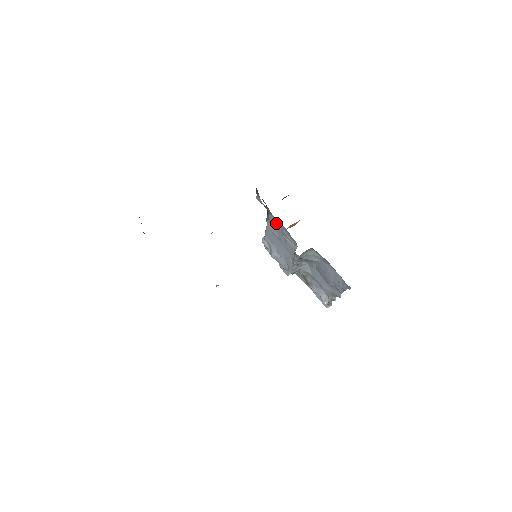
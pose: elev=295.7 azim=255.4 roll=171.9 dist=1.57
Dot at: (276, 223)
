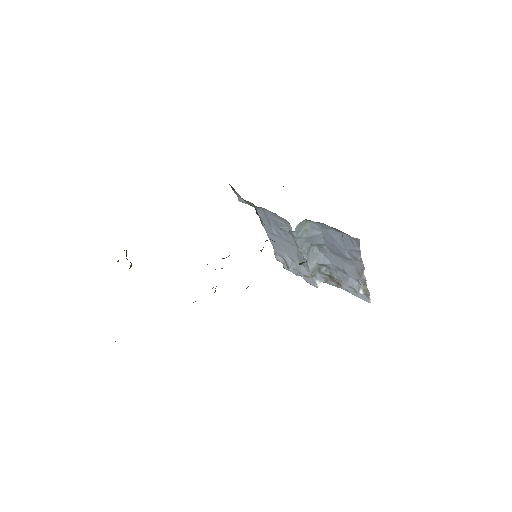
Dot at: (265, 216)
